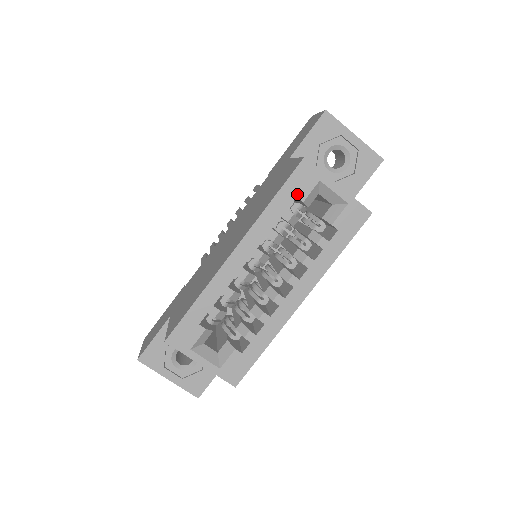
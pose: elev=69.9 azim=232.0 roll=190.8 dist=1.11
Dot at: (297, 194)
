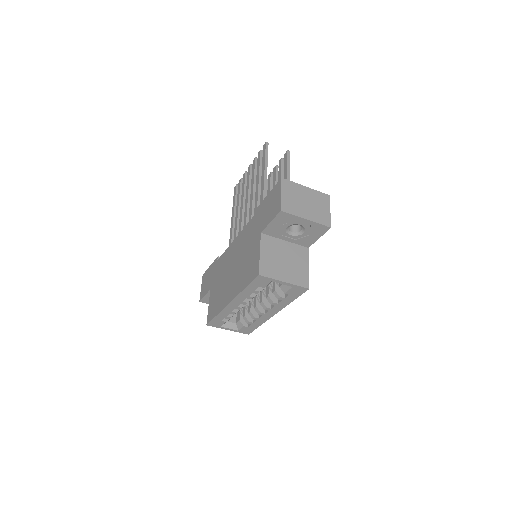
Dot at: (259, 286)
